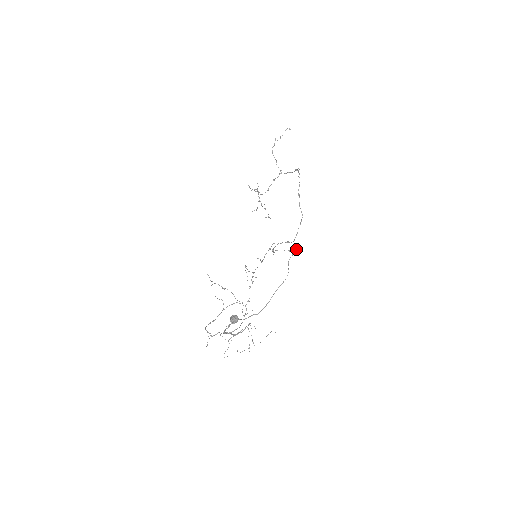
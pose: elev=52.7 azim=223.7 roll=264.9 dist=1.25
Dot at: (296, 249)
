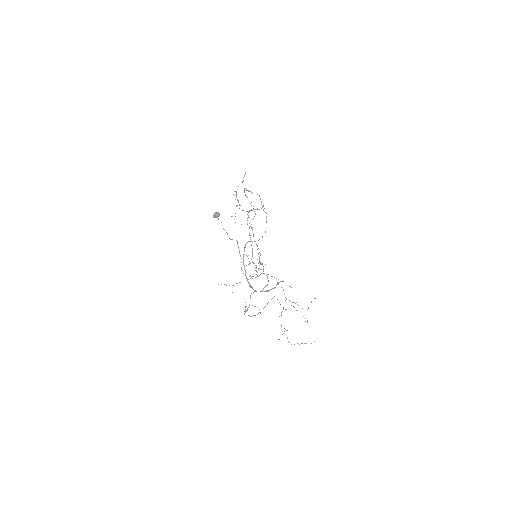
Dot at: (244, 175)
